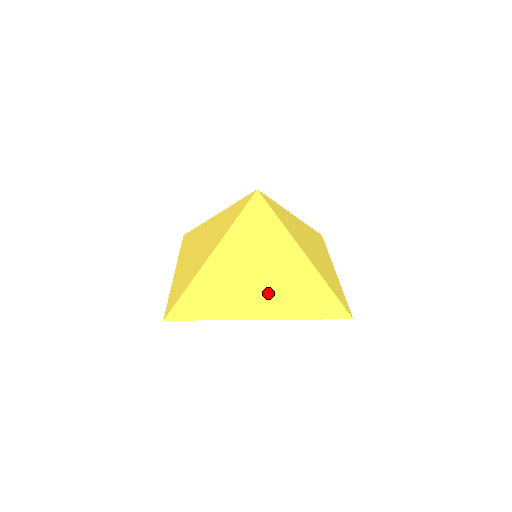
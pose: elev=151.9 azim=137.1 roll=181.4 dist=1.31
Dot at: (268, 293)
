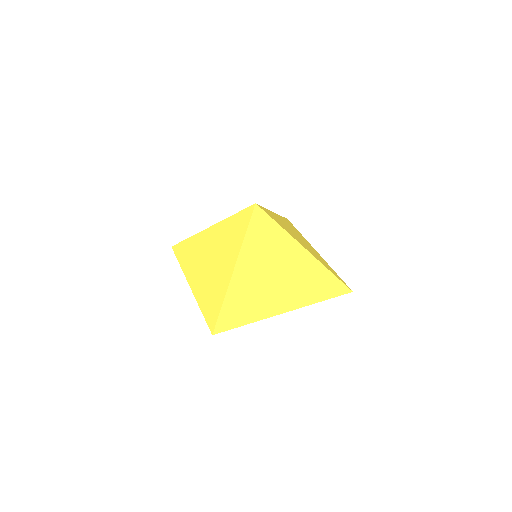
Dot at: (287, 289)
